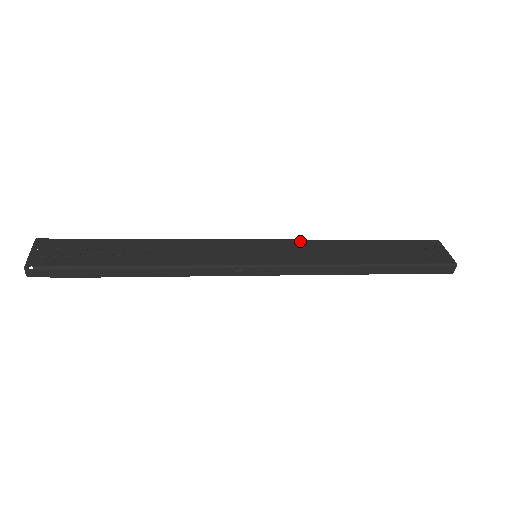
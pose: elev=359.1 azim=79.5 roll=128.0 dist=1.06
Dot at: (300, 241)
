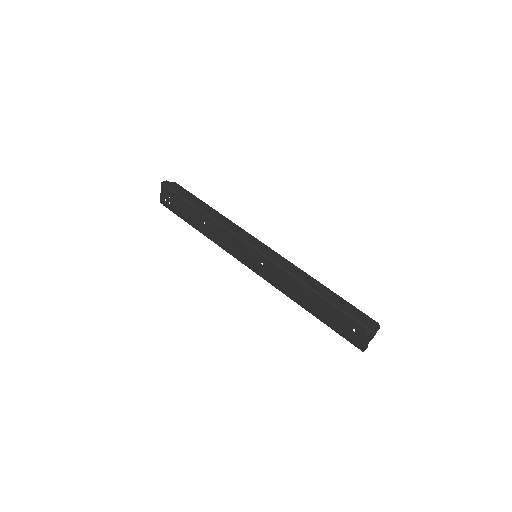
Dot at: (279, 269)
